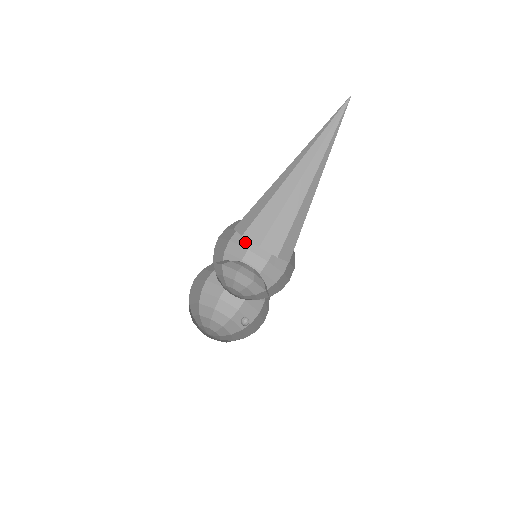
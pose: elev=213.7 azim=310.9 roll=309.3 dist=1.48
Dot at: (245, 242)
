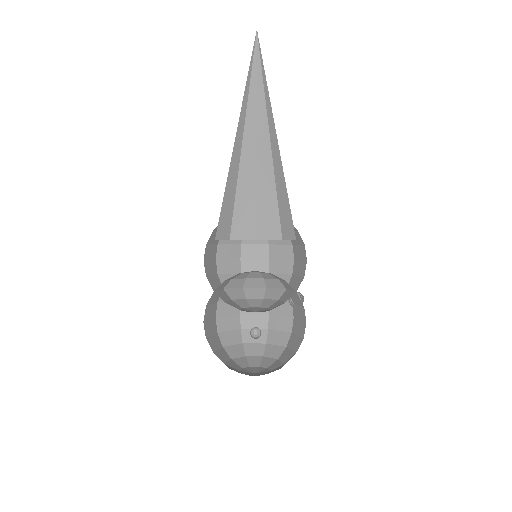
Dot at: (260, 252)
